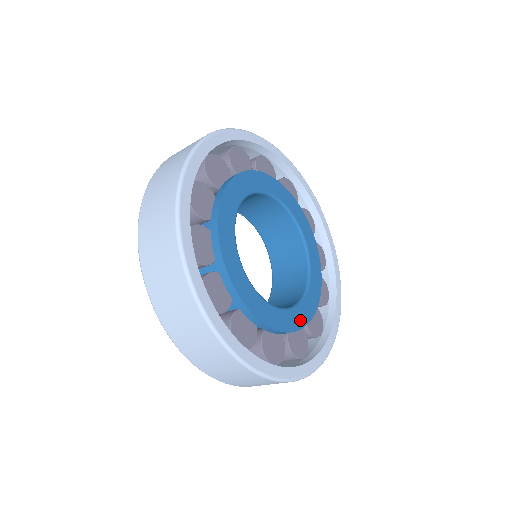
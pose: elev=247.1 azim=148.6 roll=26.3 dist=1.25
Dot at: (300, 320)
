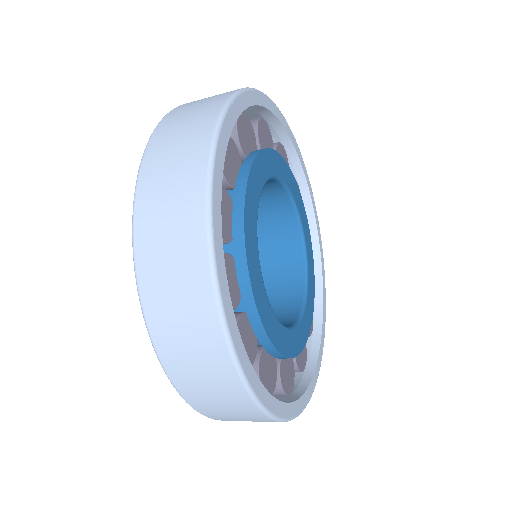
Dot at: (306, 330)
